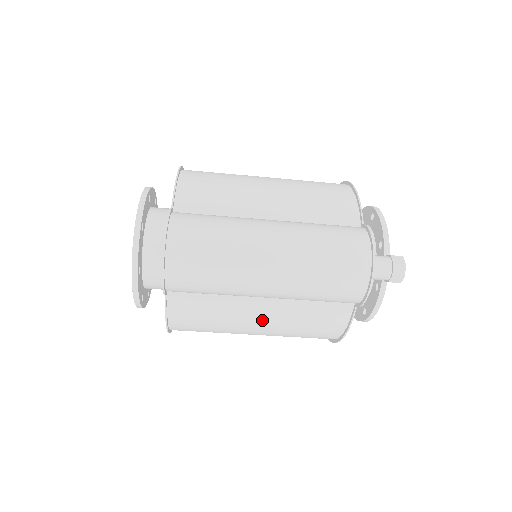
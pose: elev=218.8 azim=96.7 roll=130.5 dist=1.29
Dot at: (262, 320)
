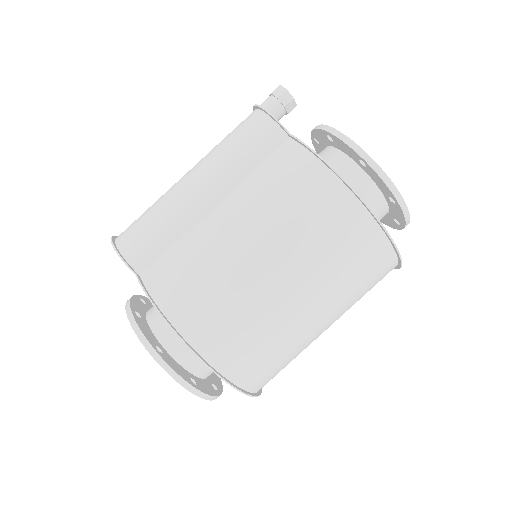
Dot at: (233, 222)
